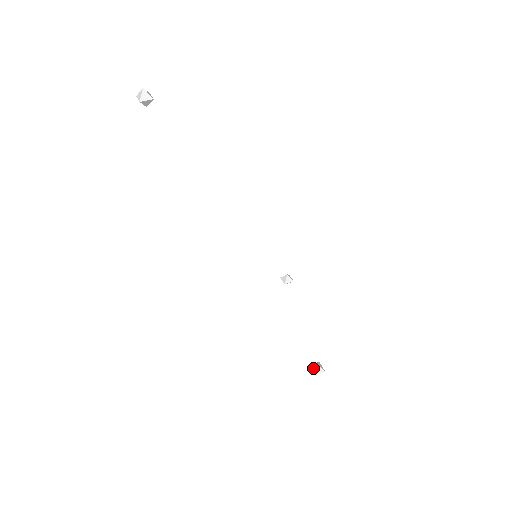
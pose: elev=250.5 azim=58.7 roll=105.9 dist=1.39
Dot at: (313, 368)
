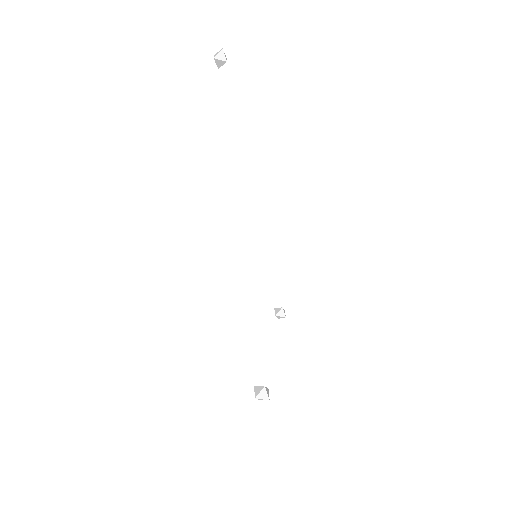
Dot at: (258, 389)
